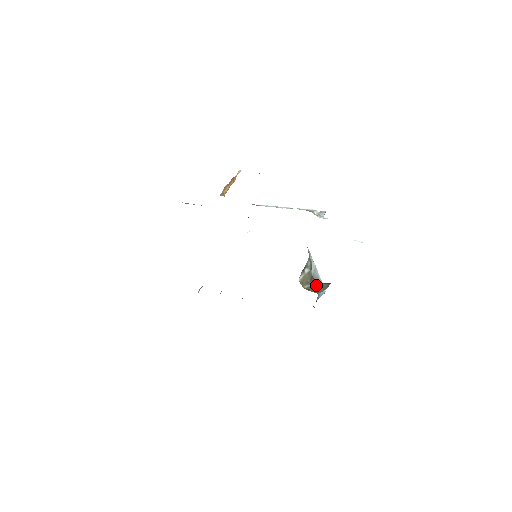
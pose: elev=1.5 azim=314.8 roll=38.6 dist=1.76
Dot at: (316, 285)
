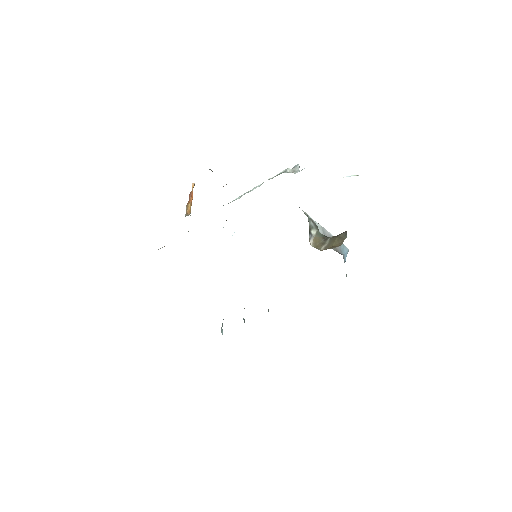
Dot at: (332, 240)
